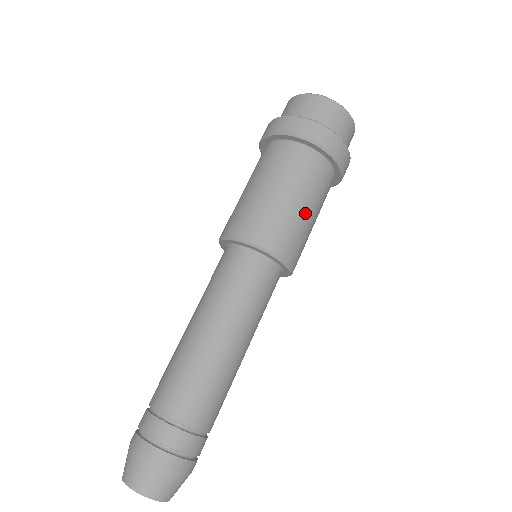
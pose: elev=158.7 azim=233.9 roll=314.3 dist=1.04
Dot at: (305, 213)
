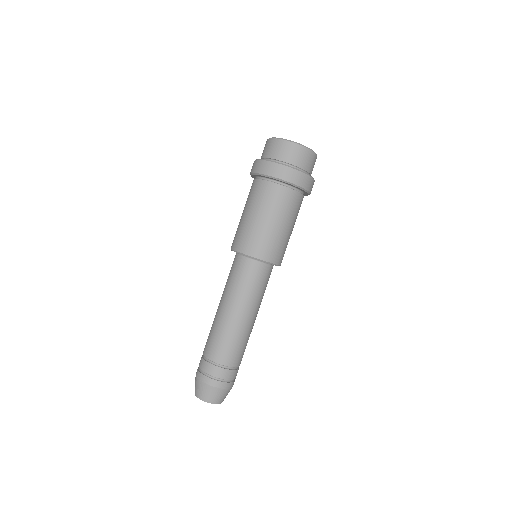
Dot at: (282, 228)
